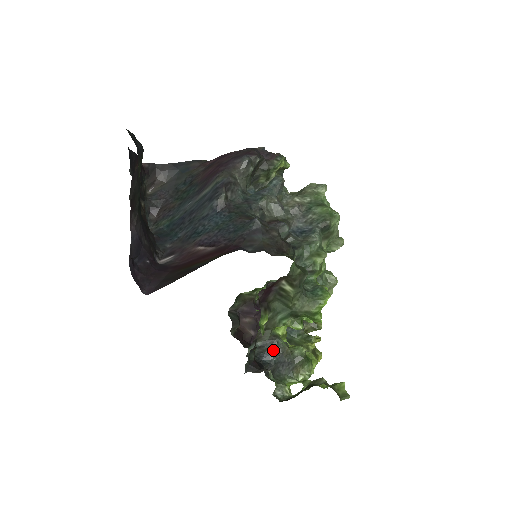
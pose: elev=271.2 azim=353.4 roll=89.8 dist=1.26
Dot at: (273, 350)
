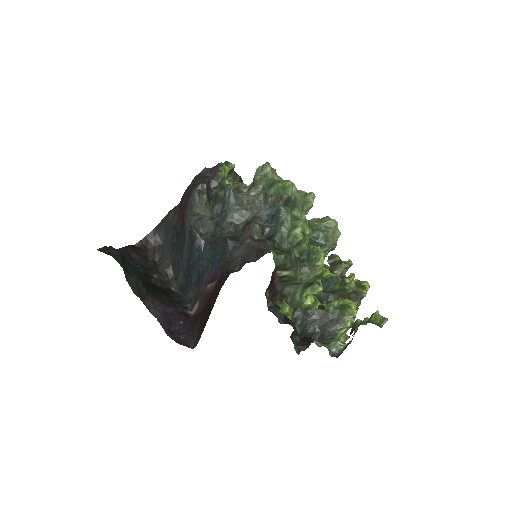
Dot at: (312, 320)
